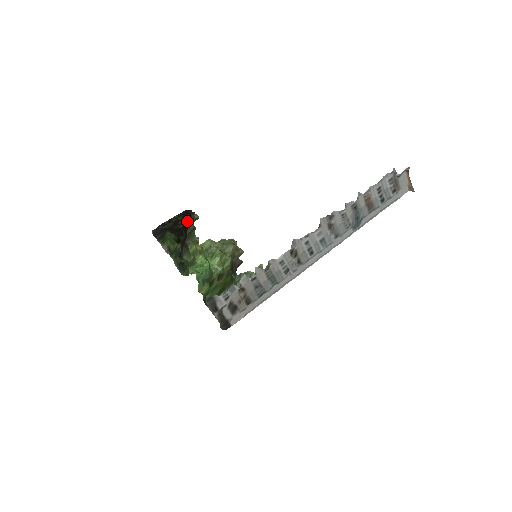
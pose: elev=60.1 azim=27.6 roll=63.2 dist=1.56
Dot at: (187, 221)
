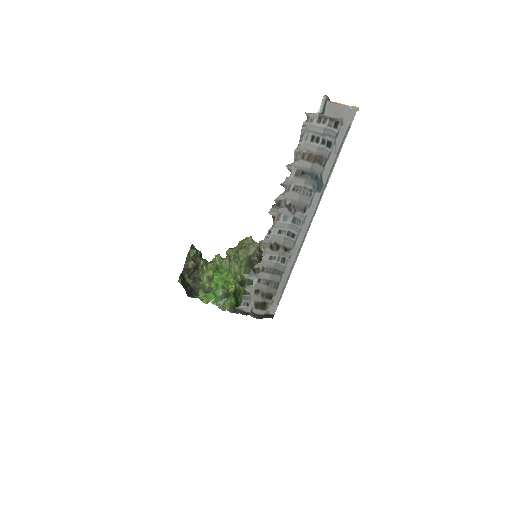
Dot at: (185, 265)
